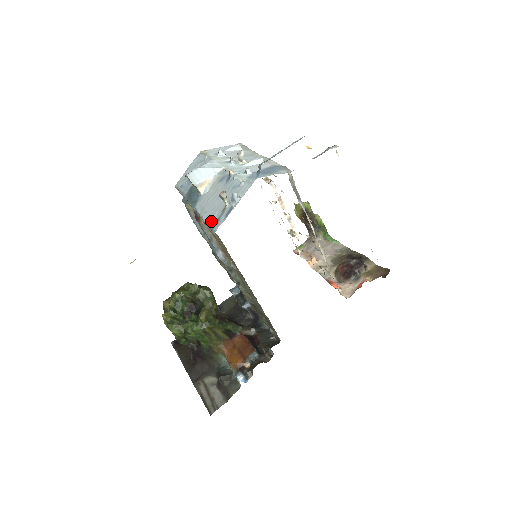
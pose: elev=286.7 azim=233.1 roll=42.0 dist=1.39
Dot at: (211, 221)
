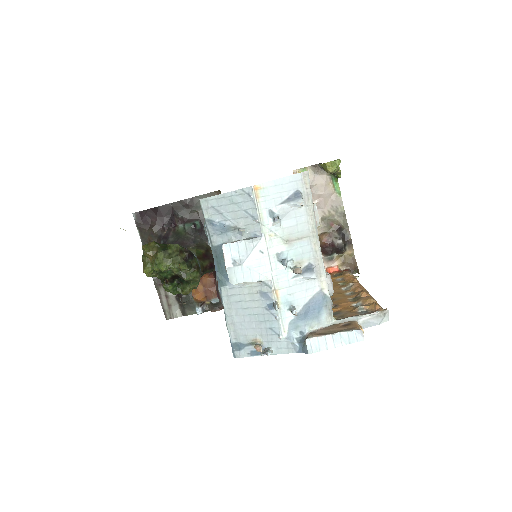
Dot at: (235, 337)
